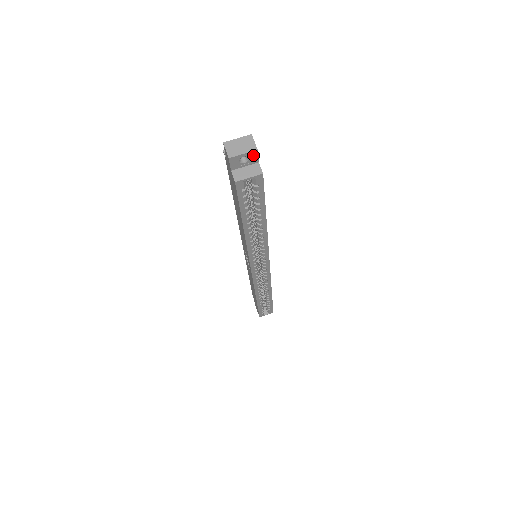
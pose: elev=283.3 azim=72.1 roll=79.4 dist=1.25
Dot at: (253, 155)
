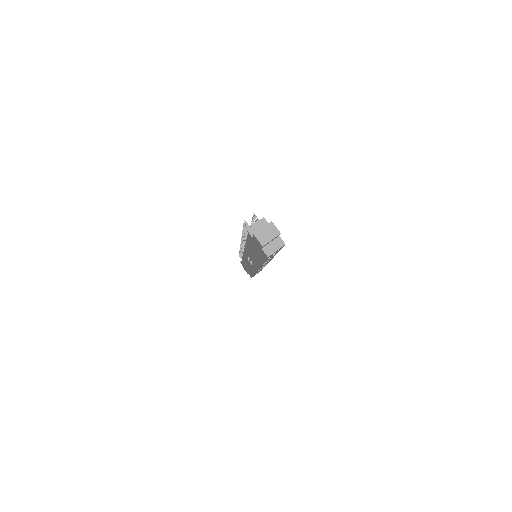
Dot at: (277, 236)
